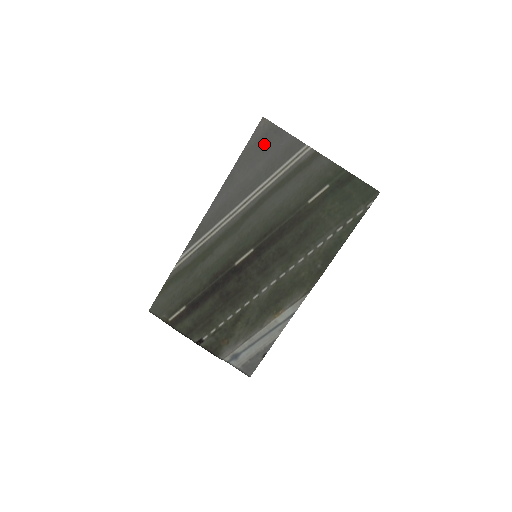
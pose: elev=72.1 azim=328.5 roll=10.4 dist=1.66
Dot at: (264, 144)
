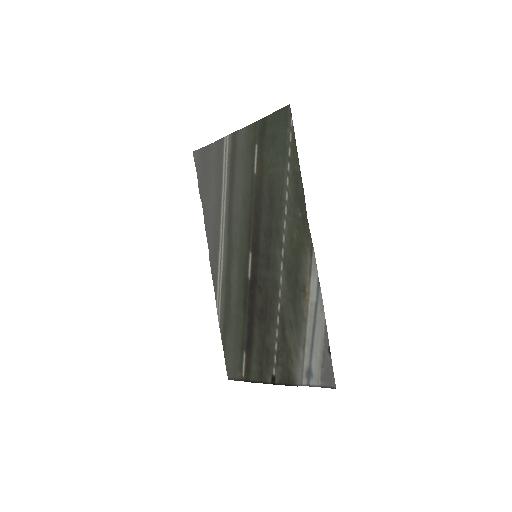
Dot at: (206, 168)
